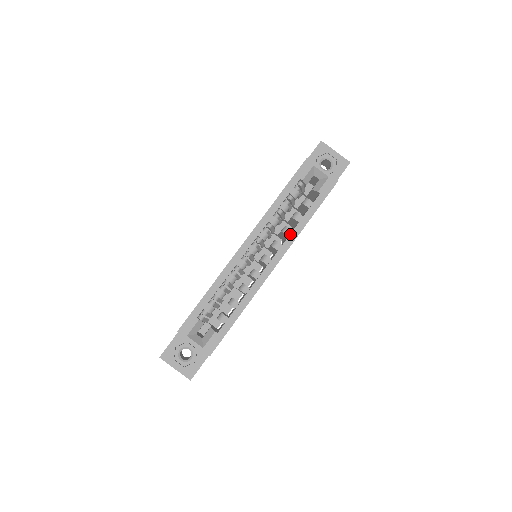
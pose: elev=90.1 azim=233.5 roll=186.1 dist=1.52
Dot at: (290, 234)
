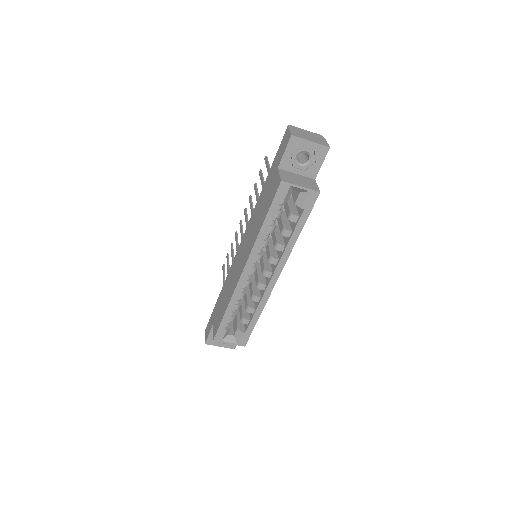
Dot at: (284, 252)
